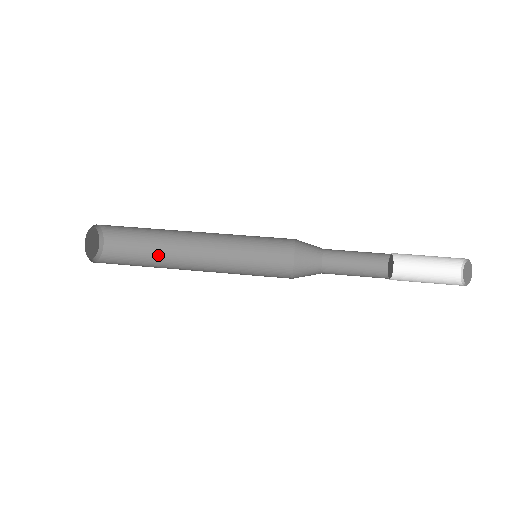
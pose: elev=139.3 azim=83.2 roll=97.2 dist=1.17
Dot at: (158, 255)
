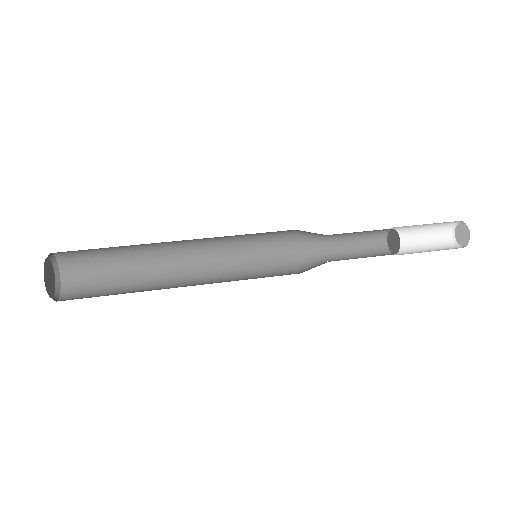
Dot at: (135, 287)
